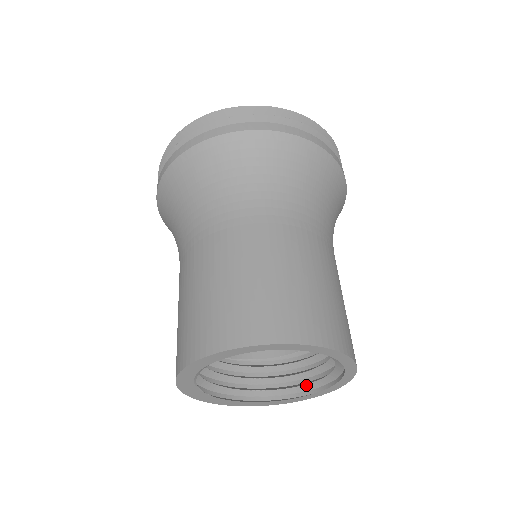
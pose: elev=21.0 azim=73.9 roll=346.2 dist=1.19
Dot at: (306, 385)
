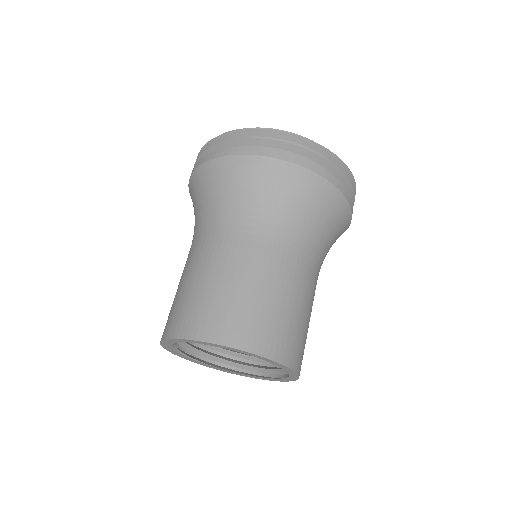
Dot at: (283, 369)
